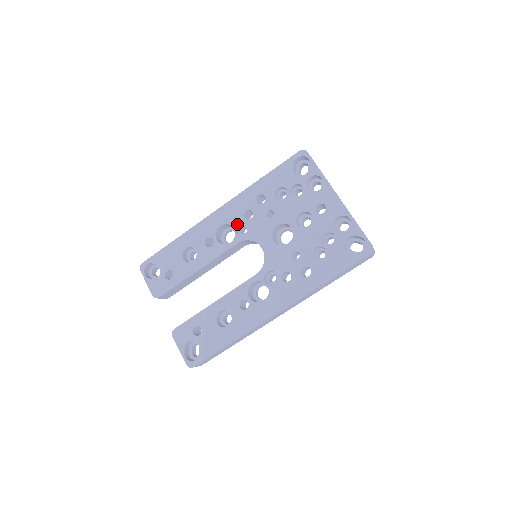
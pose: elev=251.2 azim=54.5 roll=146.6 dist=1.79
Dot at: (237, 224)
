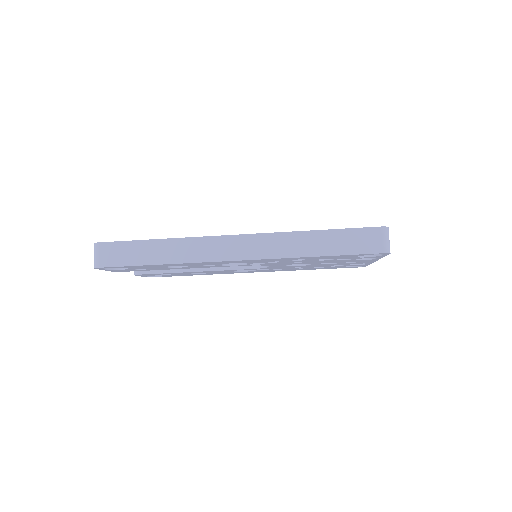
Dot at: occluded
